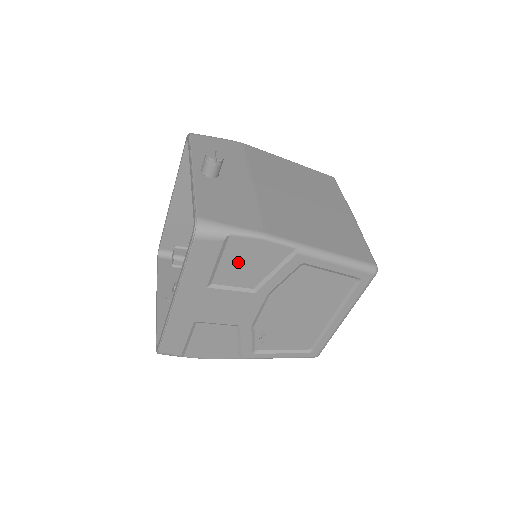
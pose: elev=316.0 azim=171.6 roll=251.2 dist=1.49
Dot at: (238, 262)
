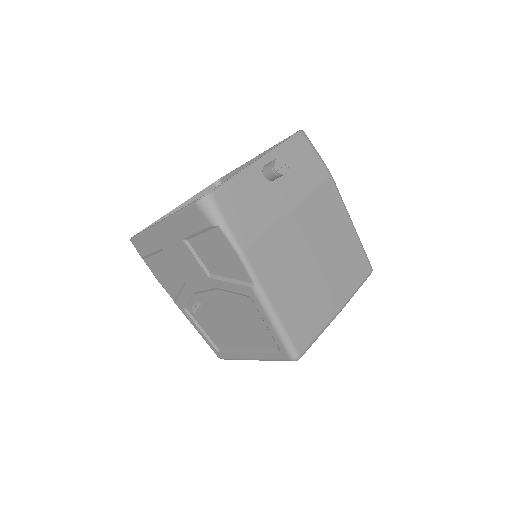
Dot at: (212, 248)
